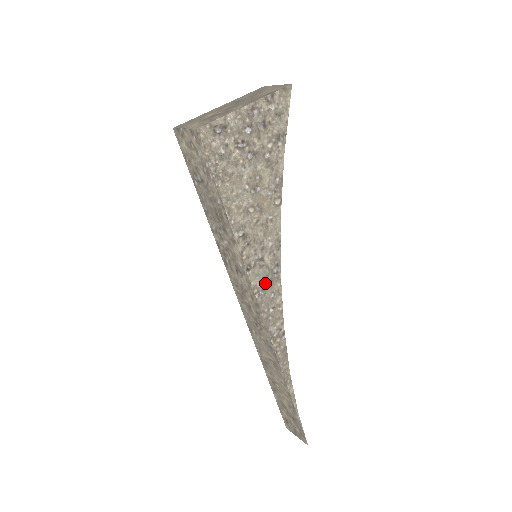
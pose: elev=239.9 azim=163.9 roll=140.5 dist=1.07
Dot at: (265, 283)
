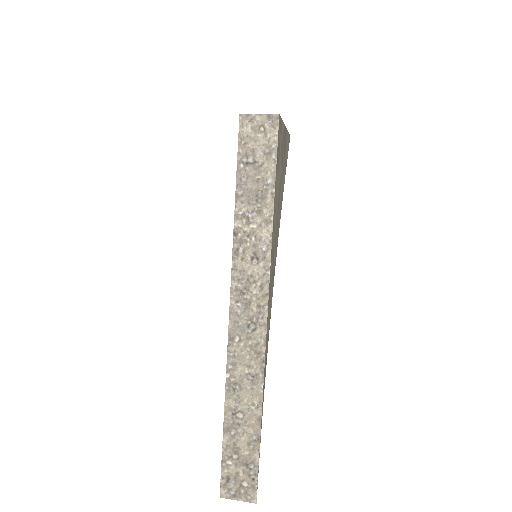
Dot at: (272, 277)
